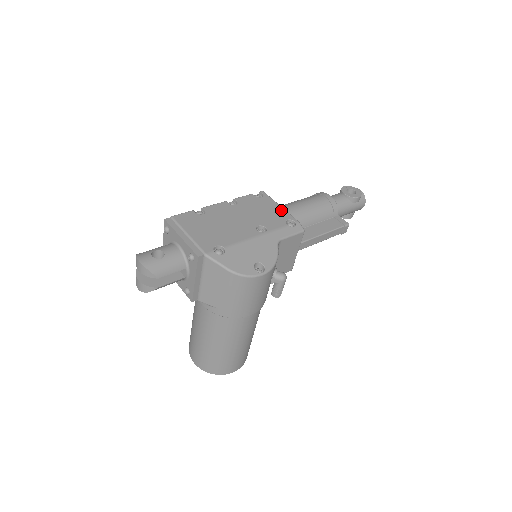
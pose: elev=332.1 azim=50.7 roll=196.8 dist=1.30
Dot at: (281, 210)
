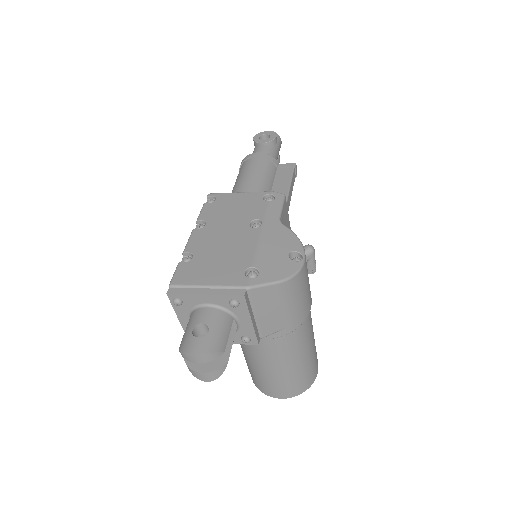
Dot at: (246, 195)
